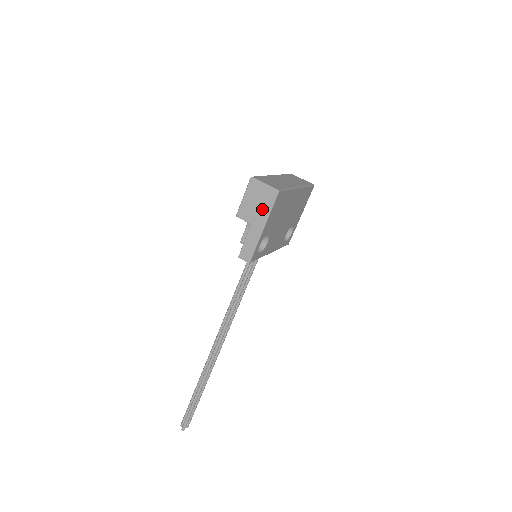
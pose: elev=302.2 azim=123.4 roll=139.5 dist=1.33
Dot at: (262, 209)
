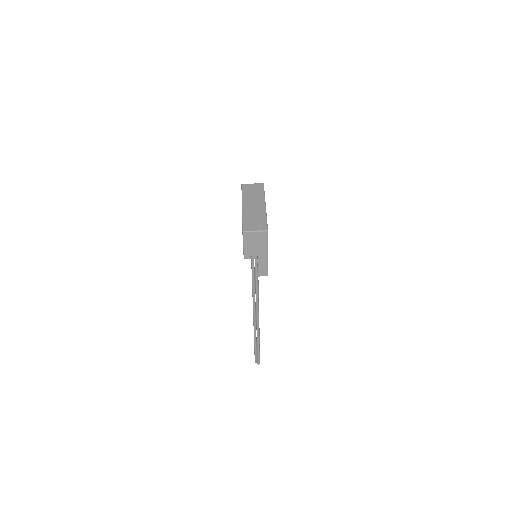
Dot at: (261, 245)
